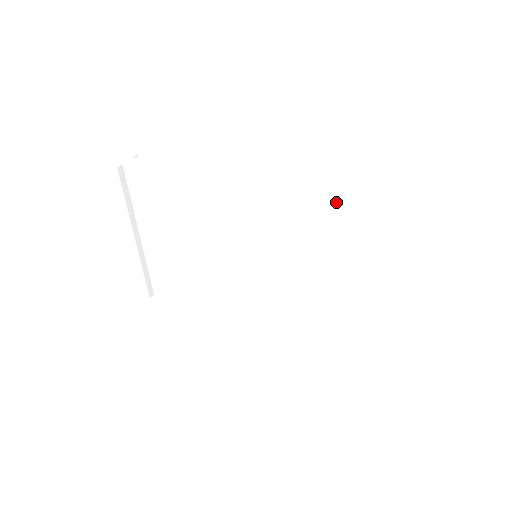
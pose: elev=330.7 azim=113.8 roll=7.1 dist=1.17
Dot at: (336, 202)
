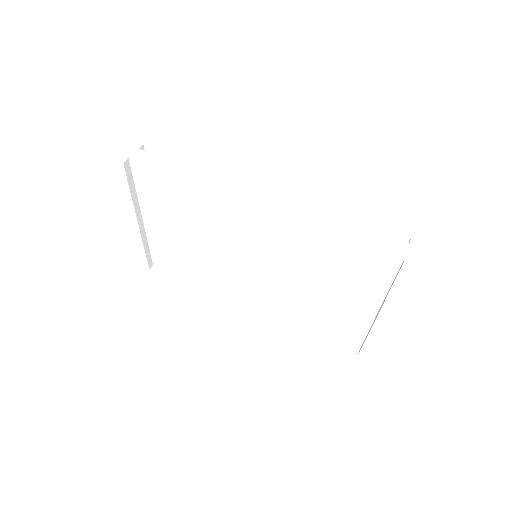
Dot at: (340, 238)
